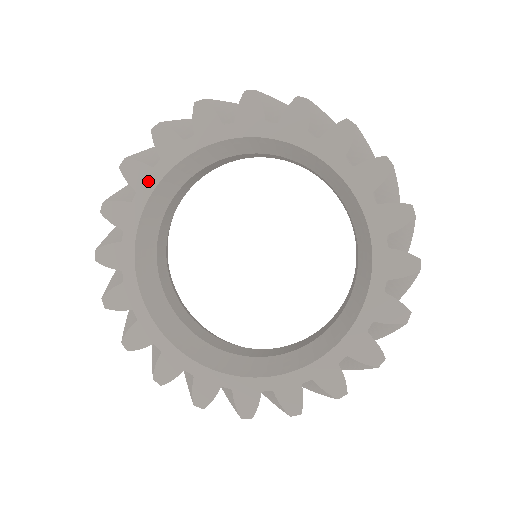
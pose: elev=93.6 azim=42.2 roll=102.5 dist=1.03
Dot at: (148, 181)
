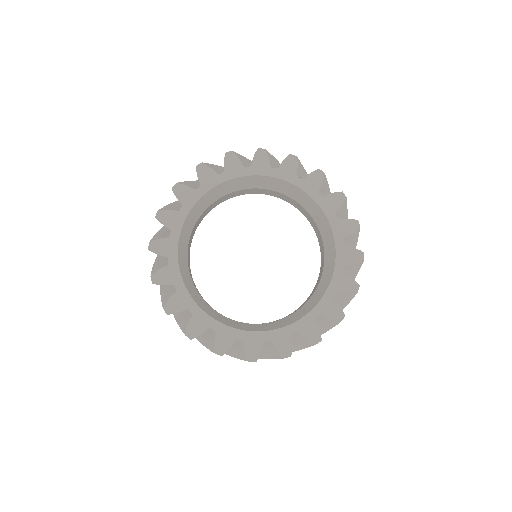
Dot at: (173, 273)
